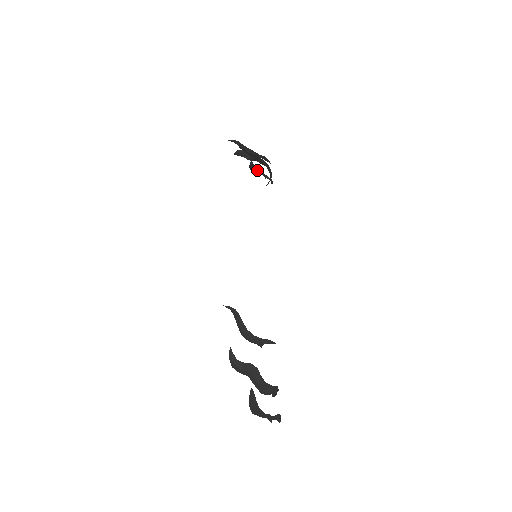
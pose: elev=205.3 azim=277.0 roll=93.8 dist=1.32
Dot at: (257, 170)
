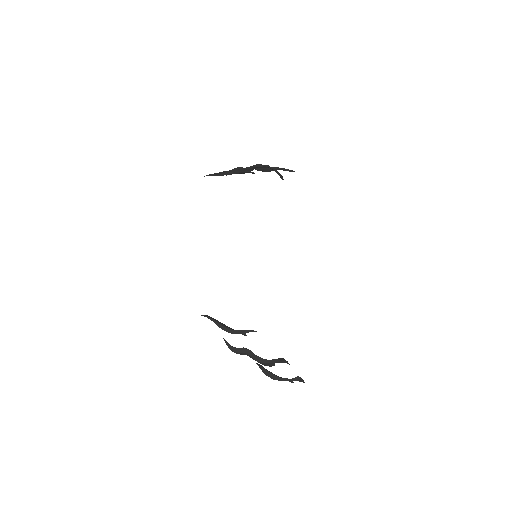
Dot at: (271, 169)
